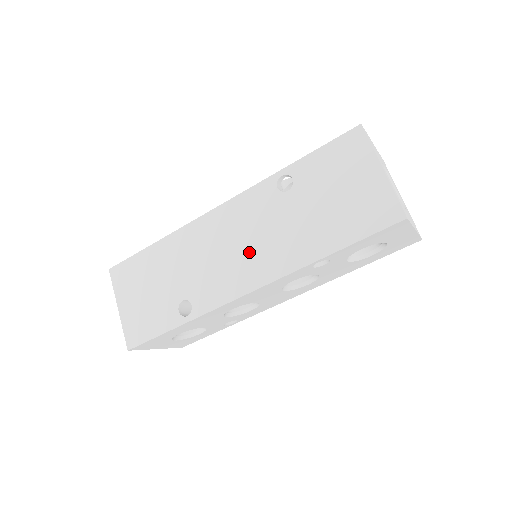
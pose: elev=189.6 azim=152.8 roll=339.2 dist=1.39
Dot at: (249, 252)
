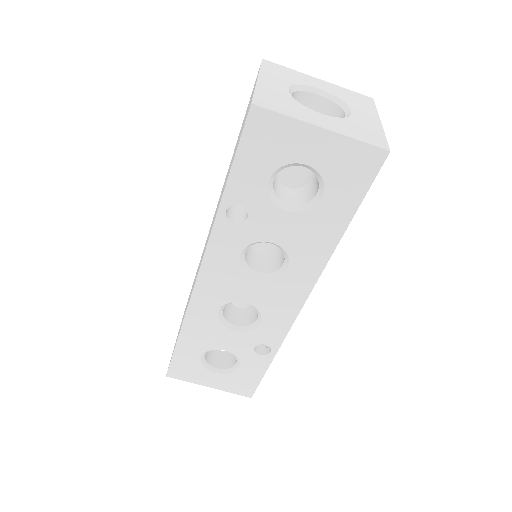
Dot at: occluded
